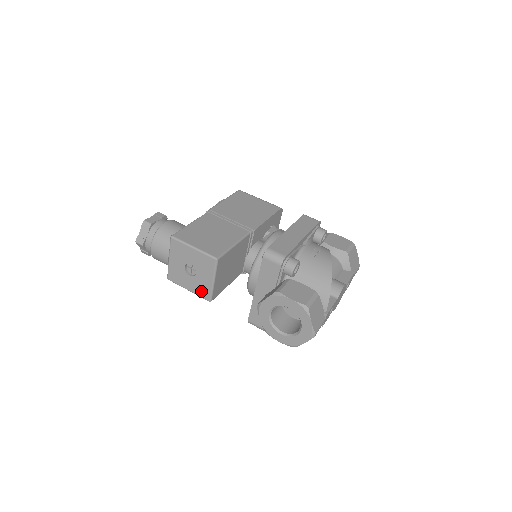
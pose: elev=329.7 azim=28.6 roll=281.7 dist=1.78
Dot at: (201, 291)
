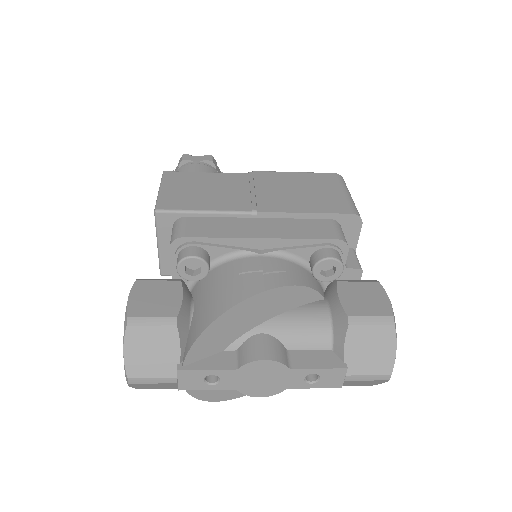
Dot at: occluded
